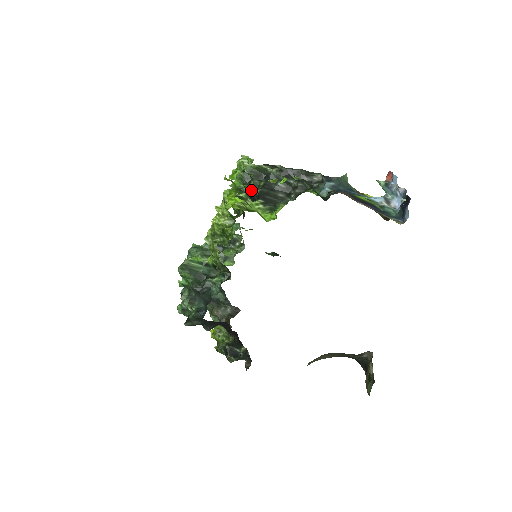
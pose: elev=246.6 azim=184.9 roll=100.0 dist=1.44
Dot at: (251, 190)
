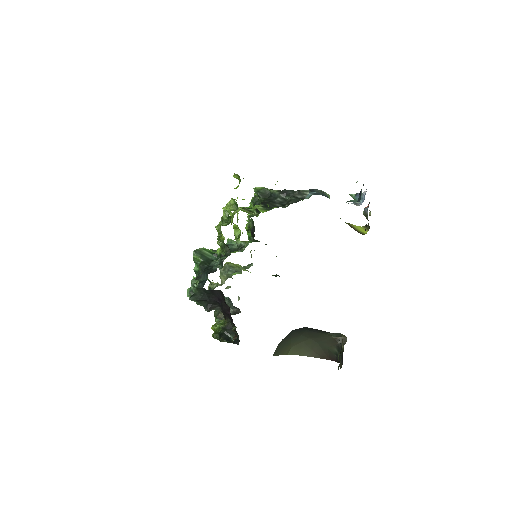
Dot at: (257, 203)
